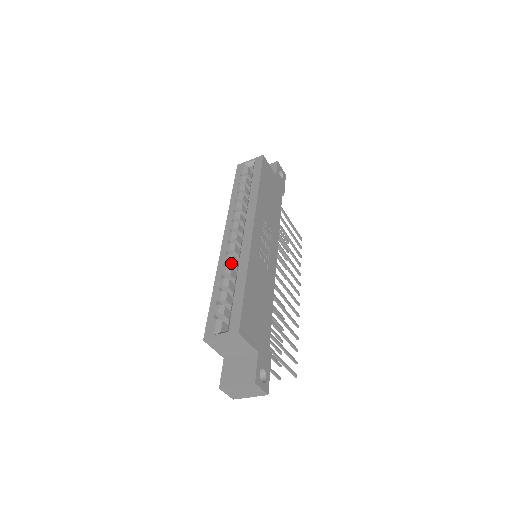
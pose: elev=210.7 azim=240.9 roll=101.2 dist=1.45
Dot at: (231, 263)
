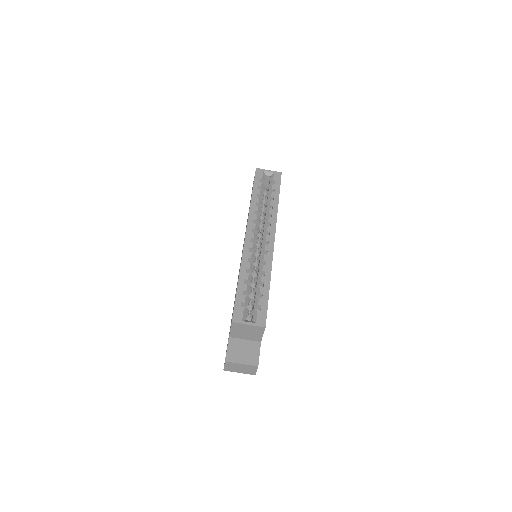
Dot at: (252, 261)
